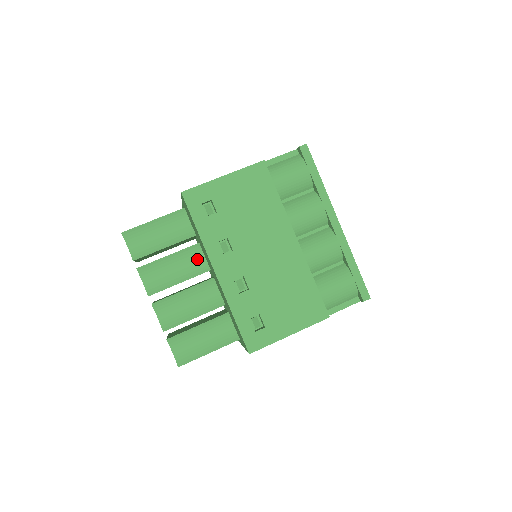
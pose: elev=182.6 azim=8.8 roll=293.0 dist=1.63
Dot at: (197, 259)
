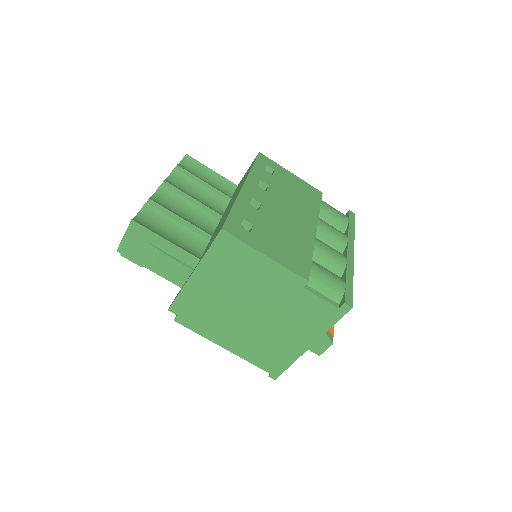
Dot at: (218, 207)
